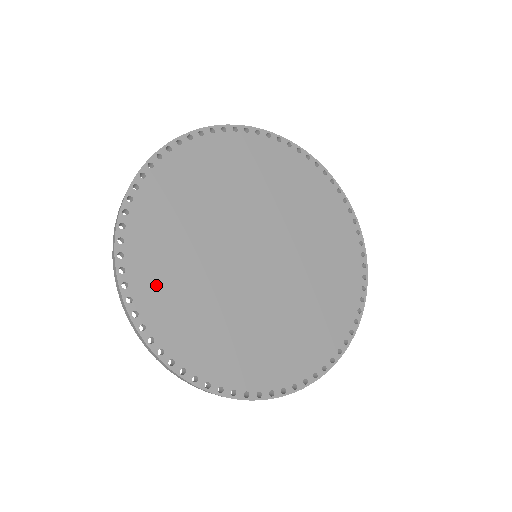
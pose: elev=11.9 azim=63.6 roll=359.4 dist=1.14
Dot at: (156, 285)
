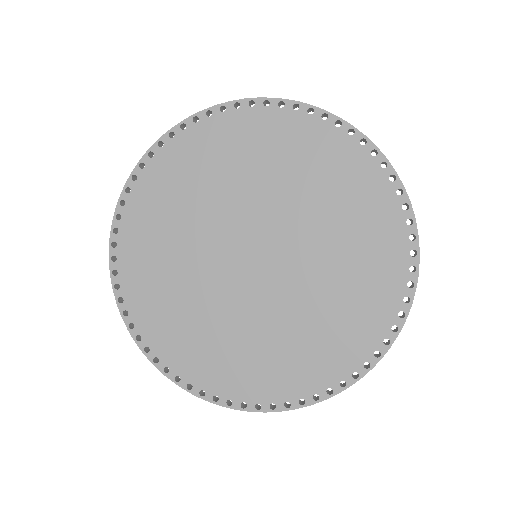
Dot at: (152, 308)
